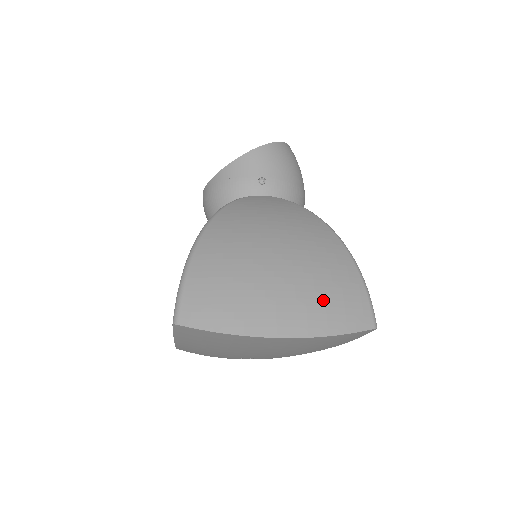
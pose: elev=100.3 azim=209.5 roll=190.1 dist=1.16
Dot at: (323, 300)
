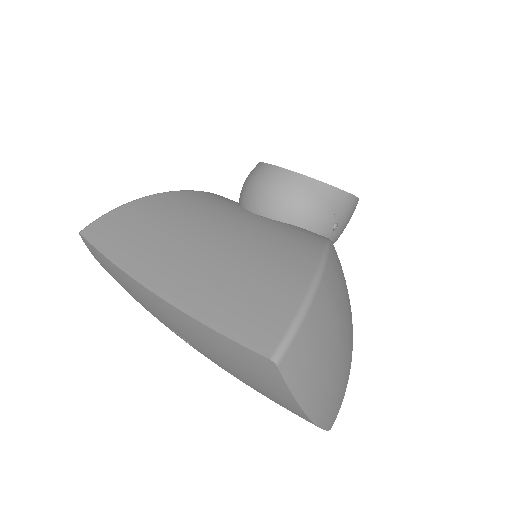
Dot at: (336, 397)
